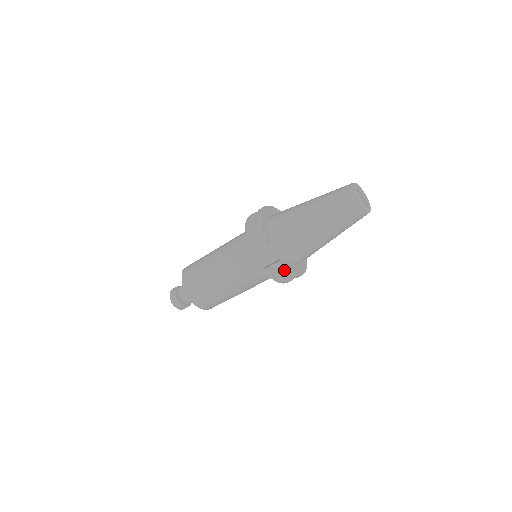
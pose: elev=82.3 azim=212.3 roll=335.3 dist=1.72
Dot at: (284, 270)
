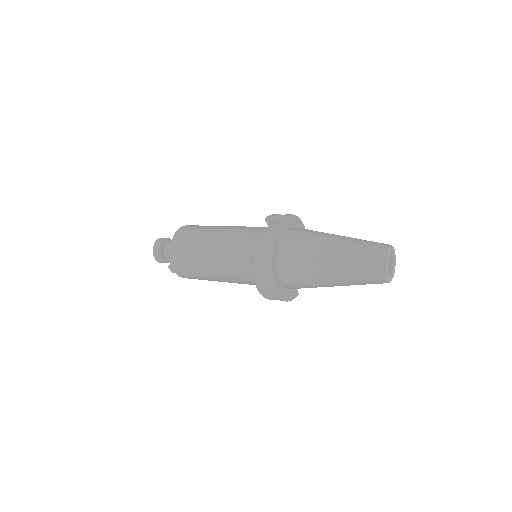
Dot at: (271, 247)
